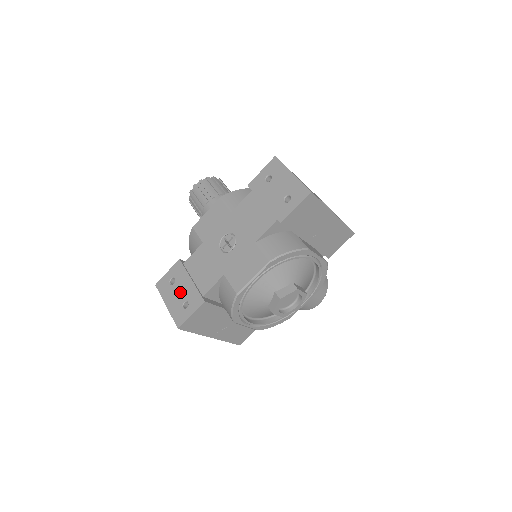
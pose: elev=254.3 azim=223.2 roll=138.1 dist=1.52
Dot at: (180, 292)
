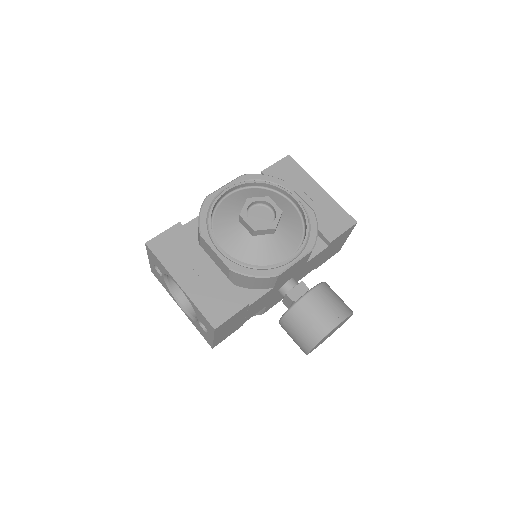
Dot at: occluded
